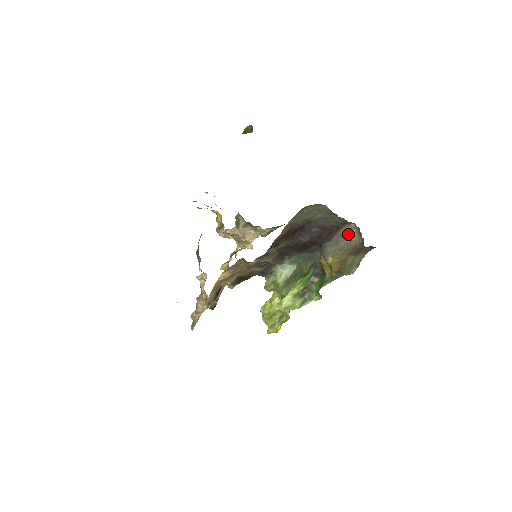
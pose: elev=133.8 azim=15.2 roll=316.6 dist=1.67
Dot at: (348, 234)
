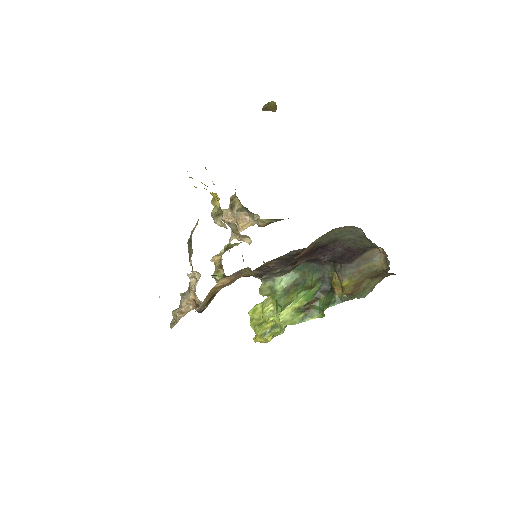
Dot at: (372, 258)
